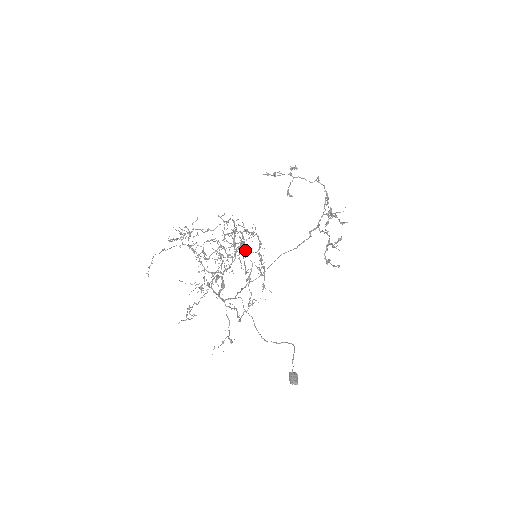
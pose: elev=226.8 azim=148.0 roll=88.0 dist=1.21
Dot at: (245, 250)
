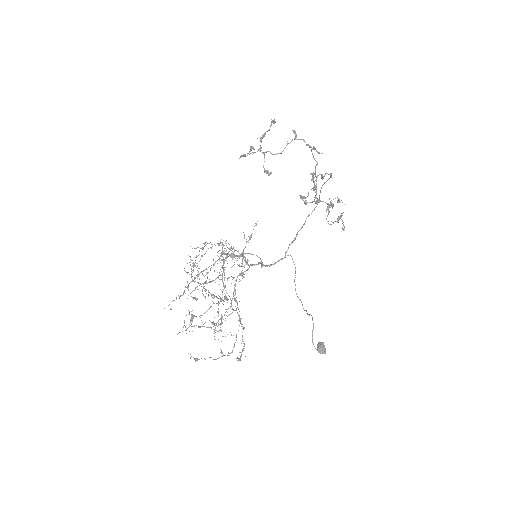
Dot at: (223, 286)
